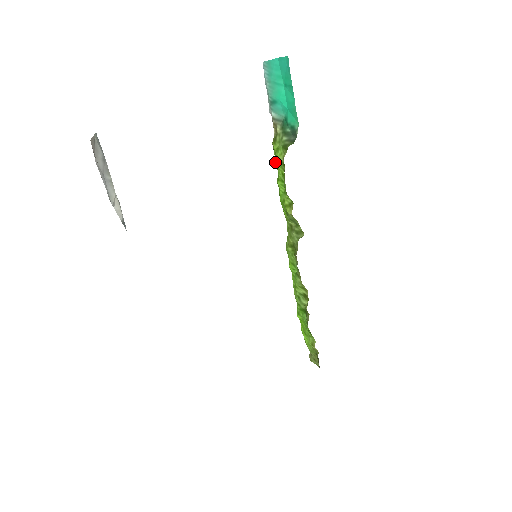
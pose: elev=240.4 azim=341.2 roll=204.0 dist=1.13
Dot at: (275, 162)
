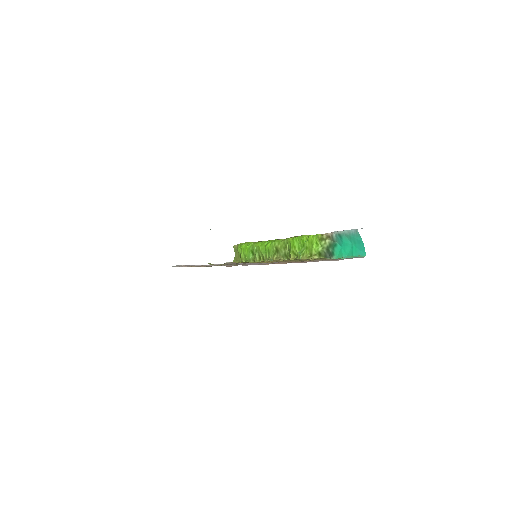
Dot at: (311, 238)
